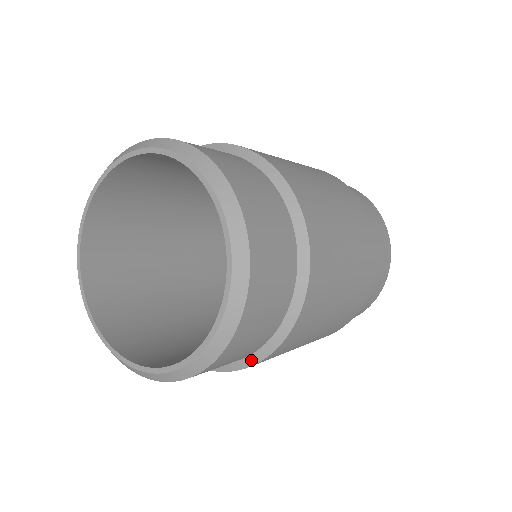
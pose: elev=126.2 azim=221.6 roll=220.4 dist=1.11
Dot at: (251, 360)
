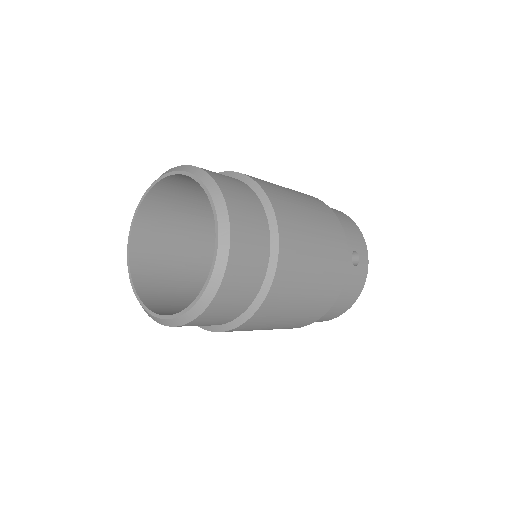
Dot at: occluded
